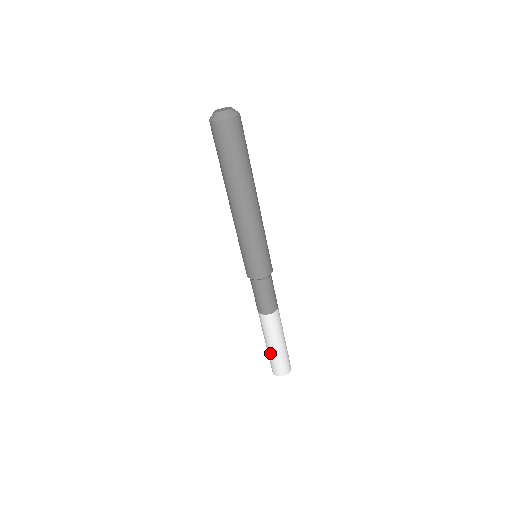
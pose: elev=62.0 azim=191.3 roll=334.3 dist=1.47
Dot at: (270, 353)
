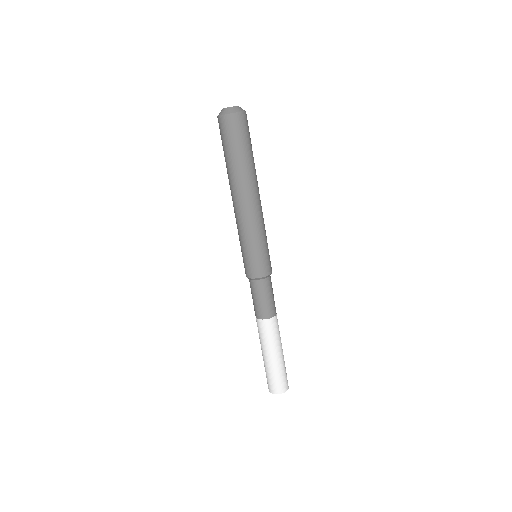
Dot at: (275, 366)
